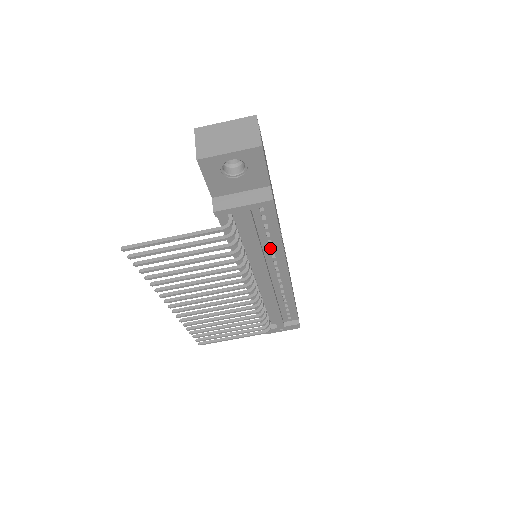
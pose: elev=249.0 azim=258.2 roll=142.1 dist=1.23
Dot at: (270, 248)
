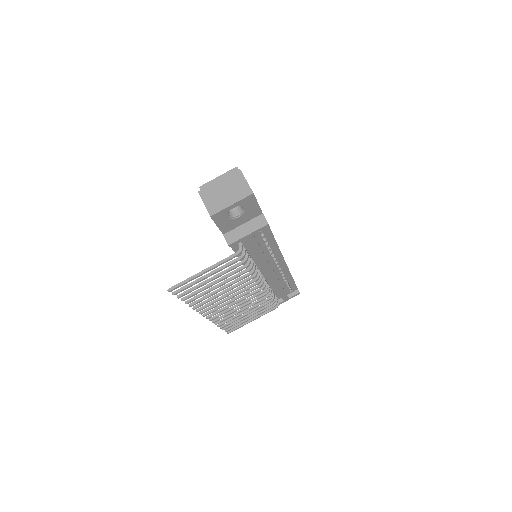
Dot at: (269, 251)
